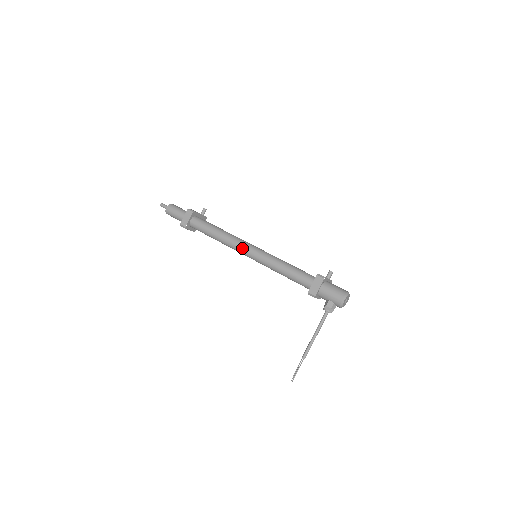
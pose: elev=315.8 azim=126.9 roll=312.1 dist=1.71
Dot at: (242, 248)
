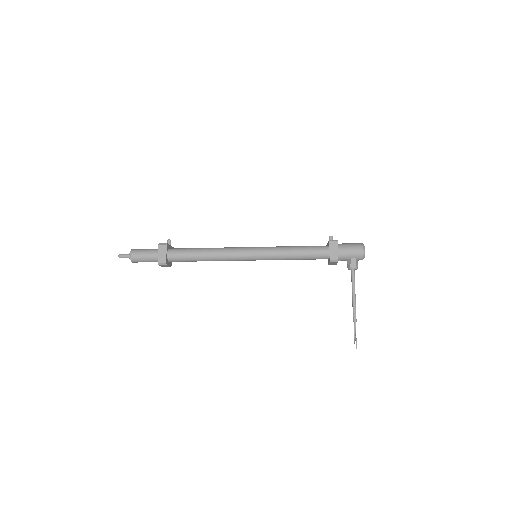
Dot at: (241, 254)
